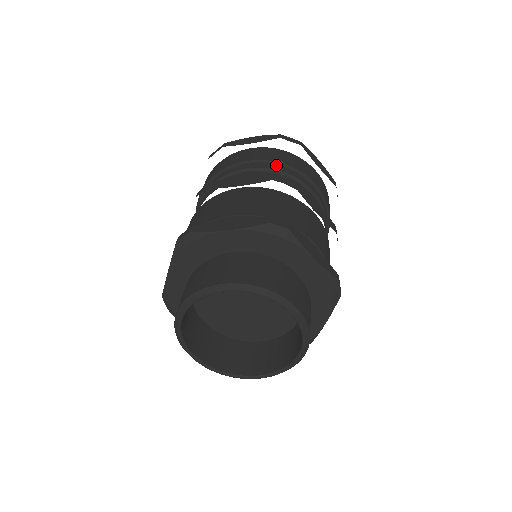
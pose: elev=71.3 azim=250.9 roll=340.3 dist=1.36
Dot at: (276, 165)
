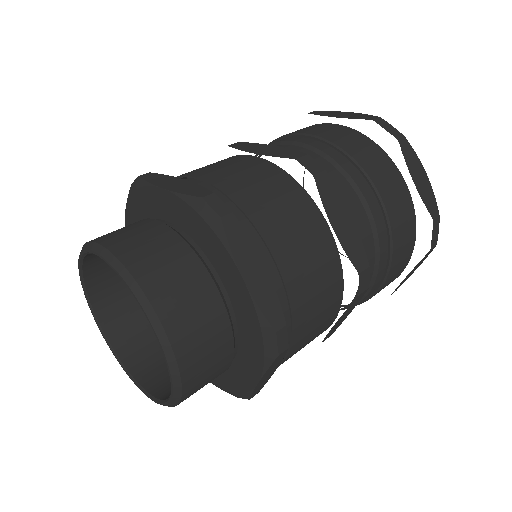
Dot at: (336, 150)
